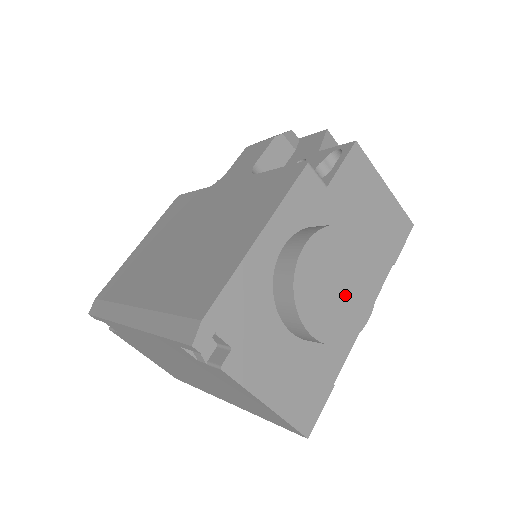
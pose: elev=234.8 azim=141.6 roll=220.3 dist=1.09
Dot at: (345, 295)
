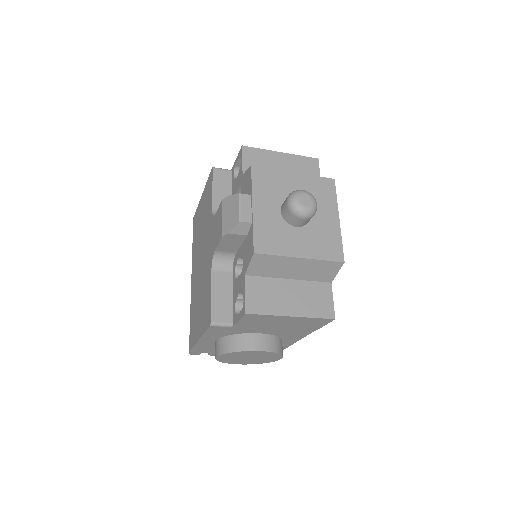
Dot at: (257, 359)
